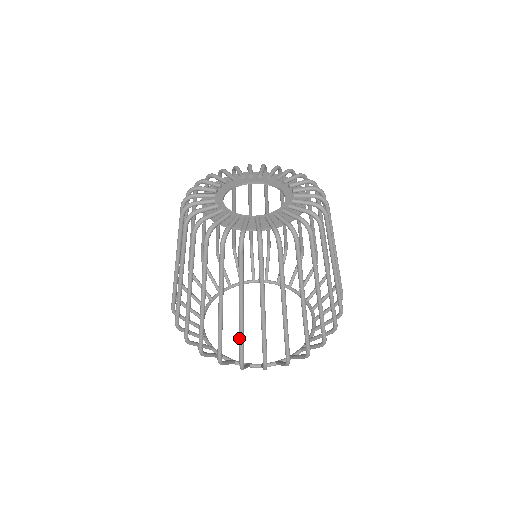
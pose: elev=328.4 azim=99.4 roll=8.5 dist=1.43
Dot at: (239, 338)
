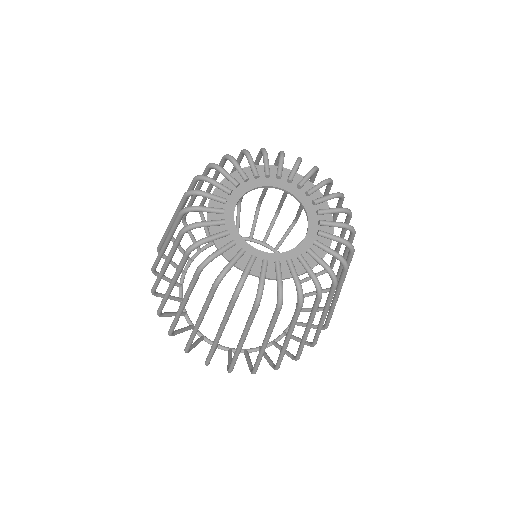
Dot at: (163, 298)
